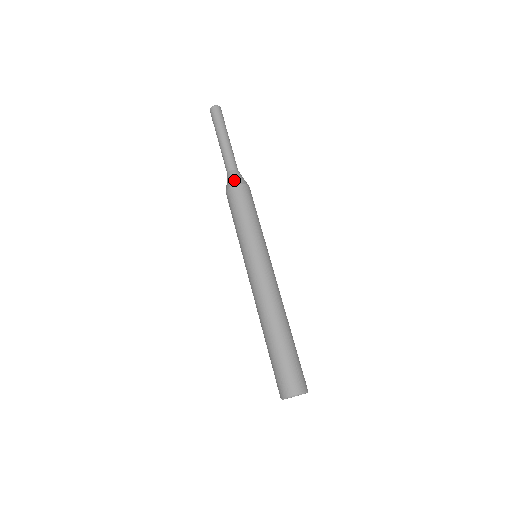
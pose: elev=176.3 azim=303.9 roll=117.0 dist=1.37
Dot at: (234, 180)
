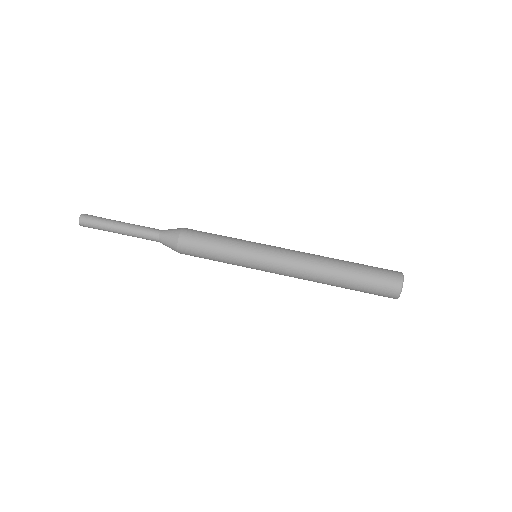
Dot at: (172, 235)
